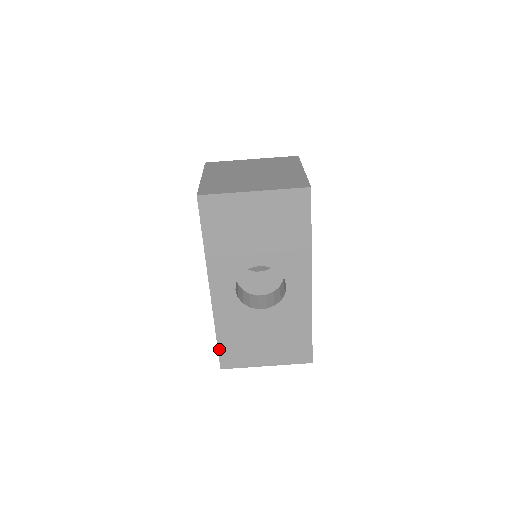
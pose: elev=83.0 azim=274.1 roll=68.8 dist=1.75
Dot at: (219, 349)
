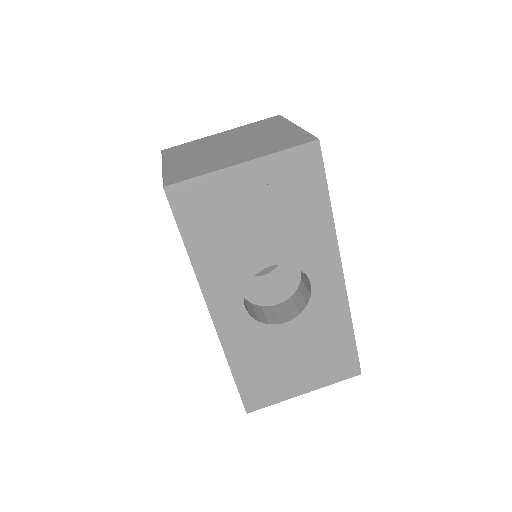
Dot at: (239, 389)
